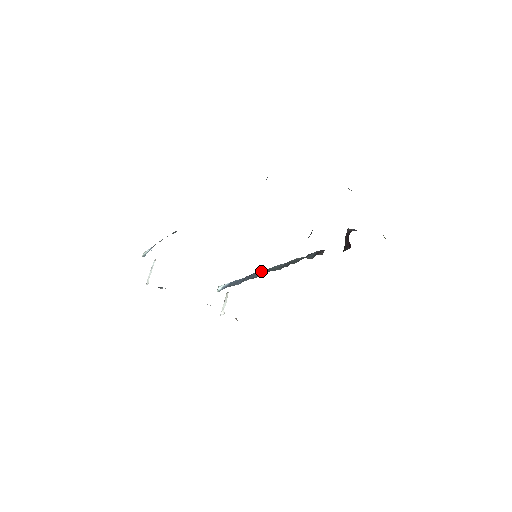
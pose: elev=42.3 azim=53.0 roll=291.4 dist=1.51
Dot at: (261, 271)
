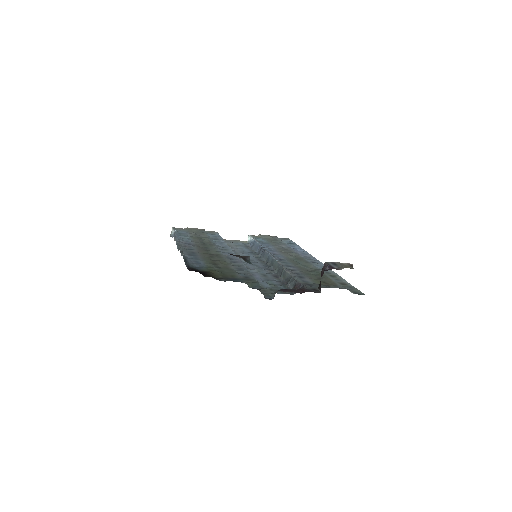
Dot at: (269, 255)
